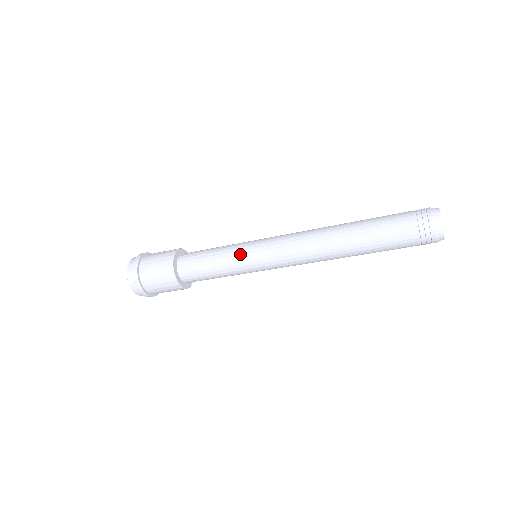
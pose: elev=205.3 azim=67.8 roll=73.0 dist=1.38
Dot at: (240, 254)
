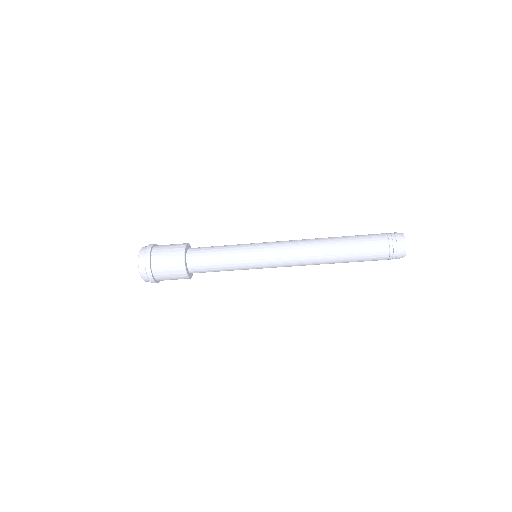
Dot at: (246, 245)
